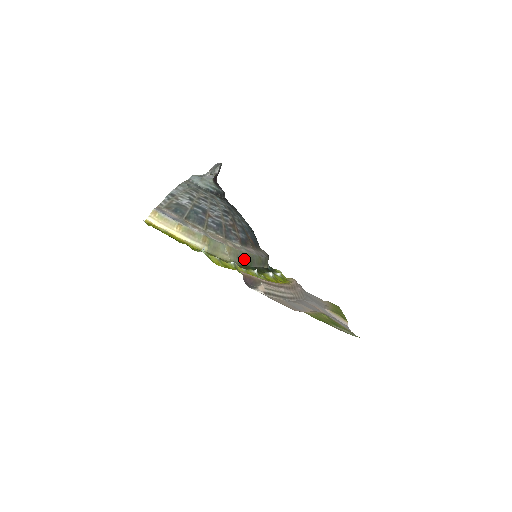
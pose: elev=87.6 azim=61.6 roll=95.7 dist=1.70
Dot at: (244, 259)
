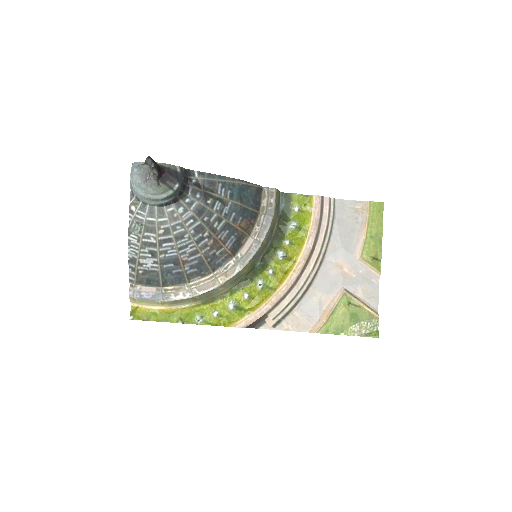
Dot at: (244, 273)
